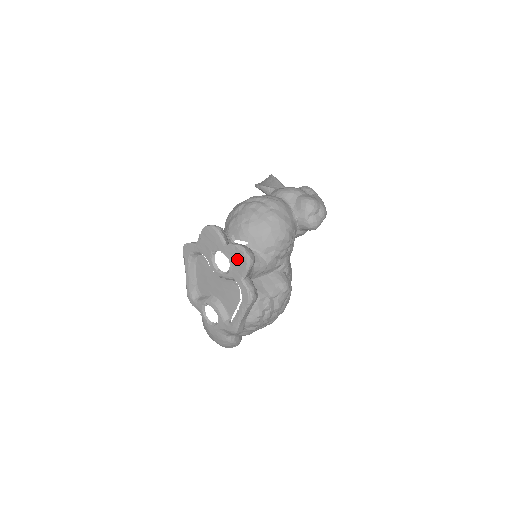
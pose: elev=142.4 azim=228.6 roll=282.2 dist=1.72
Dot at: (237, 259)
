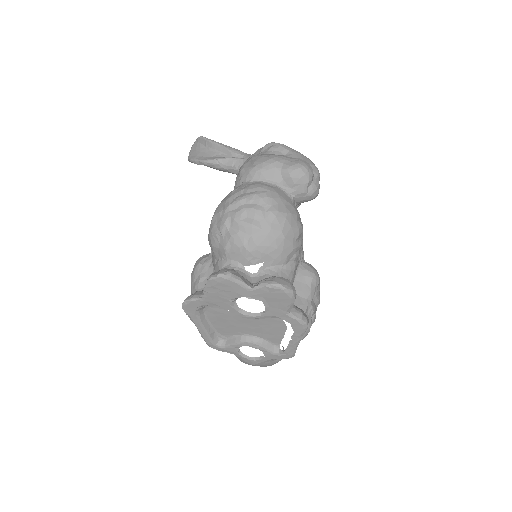
Dot at: (274, 298)
